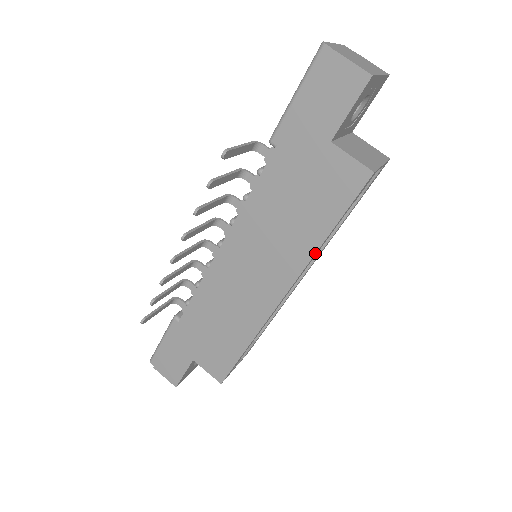
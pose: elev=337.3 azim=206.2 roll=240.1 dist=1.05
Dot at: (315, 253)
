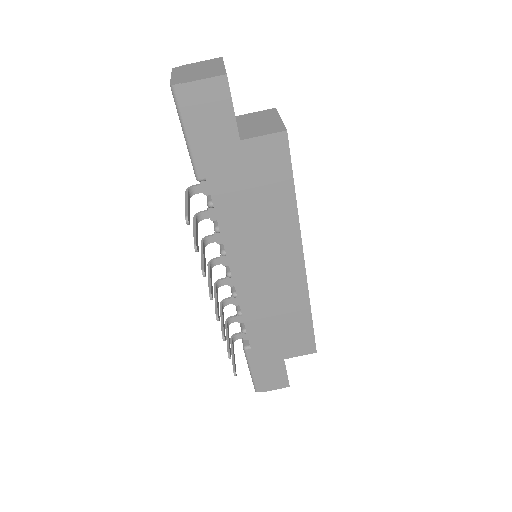
Dot at: (298, 215)
